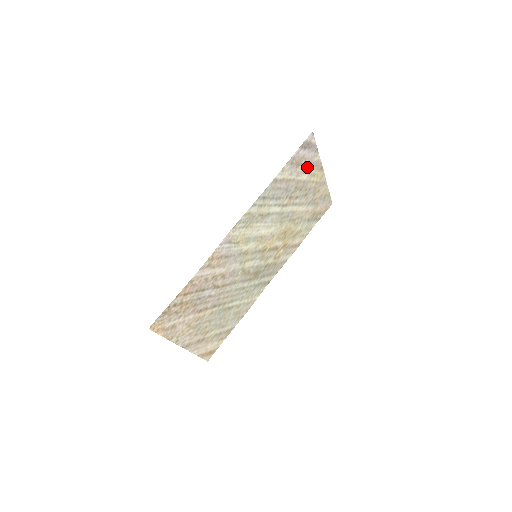
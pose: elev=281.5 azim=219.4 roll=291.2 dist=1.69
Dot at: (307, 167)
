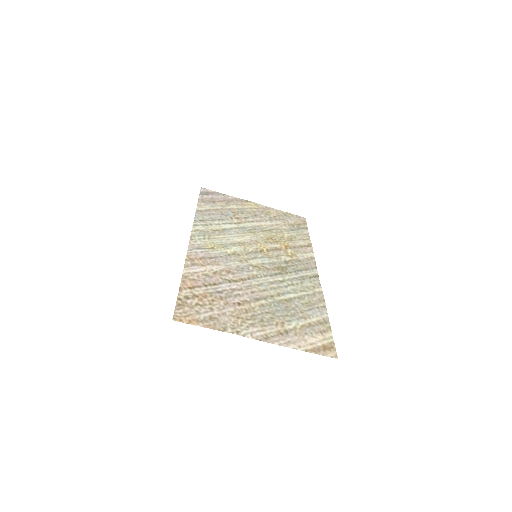
Dot at: (228, 203)
